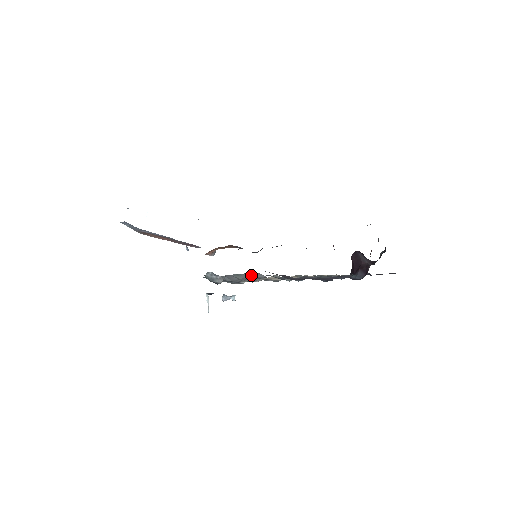
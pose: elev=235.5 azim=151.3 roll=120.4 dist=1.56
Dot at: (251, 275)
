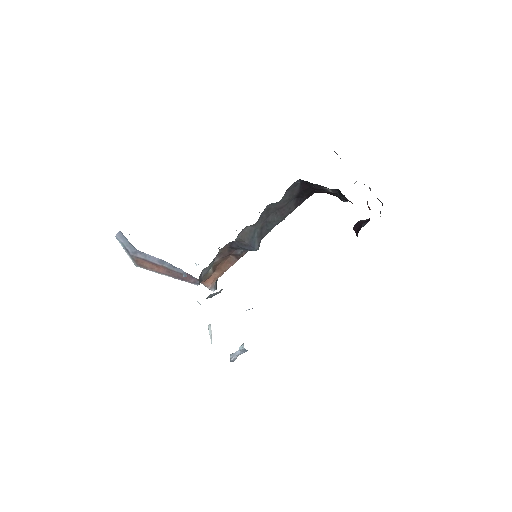
Dot at: occluded
